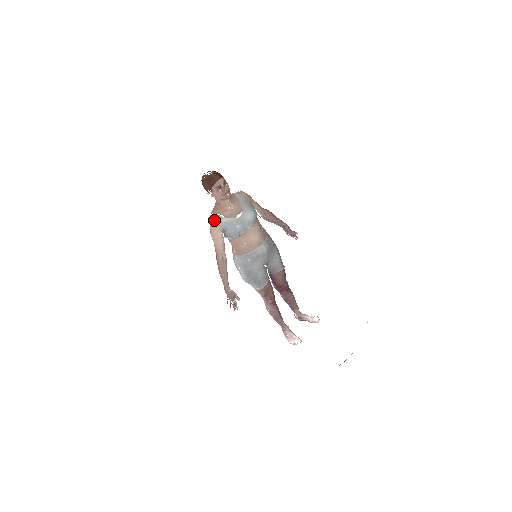
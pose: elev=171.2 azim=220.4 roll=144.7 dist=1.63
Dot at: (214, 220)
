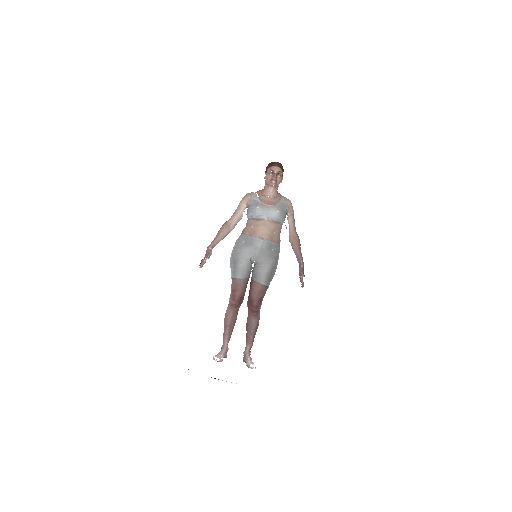
Dot at: (250, 193)
